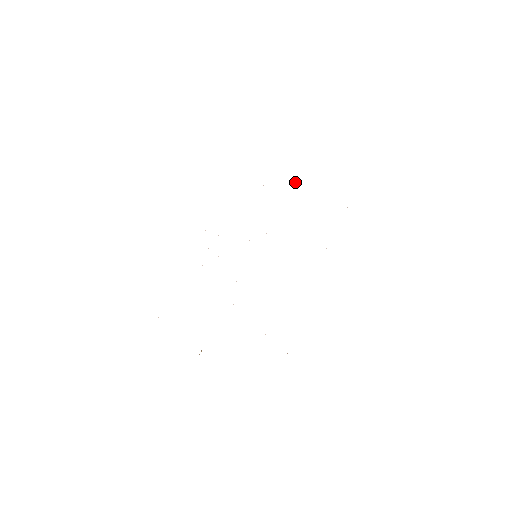
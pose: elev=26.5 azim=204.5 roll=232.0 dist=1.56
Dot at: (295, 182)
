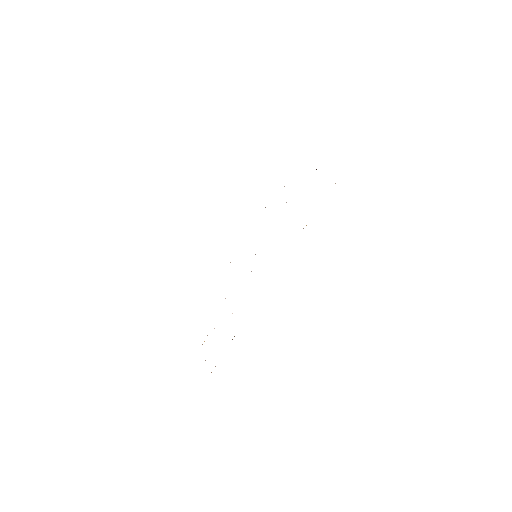
Dot at: occluded
